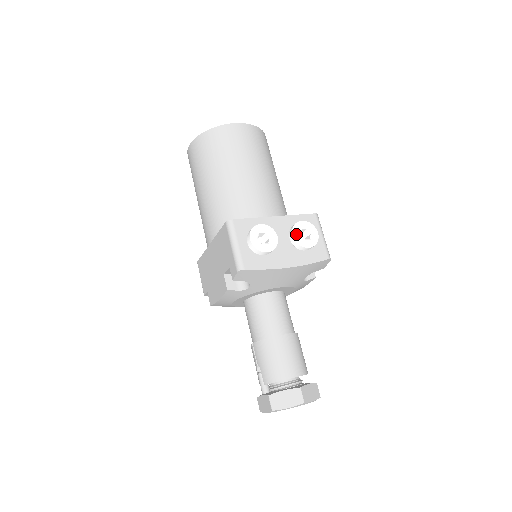
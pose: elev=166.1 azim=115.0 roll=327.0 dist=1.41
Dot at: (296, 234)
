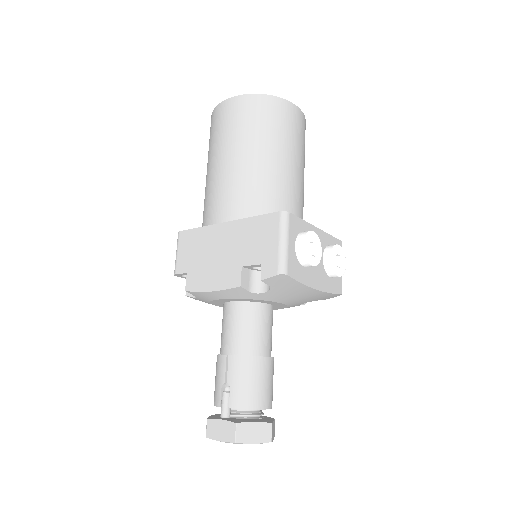
Dot at: (333, 257)
